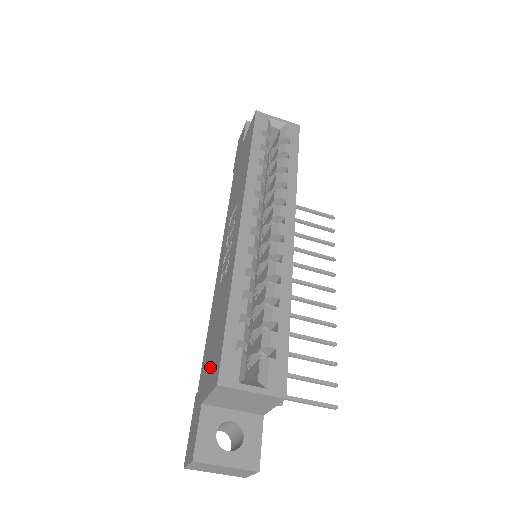
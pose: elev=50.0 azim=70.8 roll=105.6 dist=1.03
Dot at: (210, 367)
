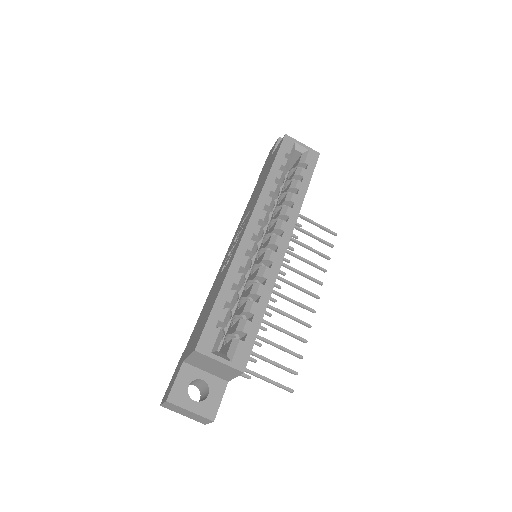
Dot at: (195, 336)
